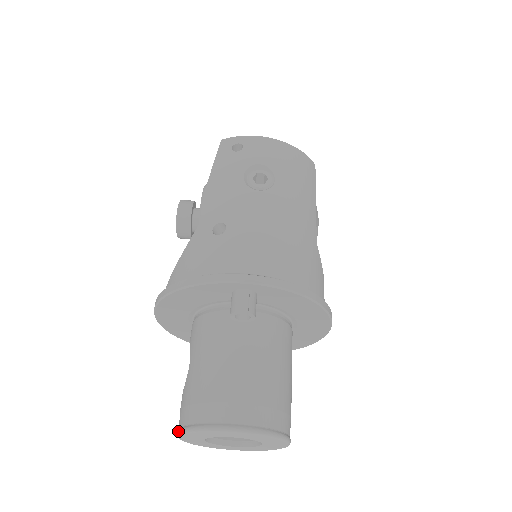
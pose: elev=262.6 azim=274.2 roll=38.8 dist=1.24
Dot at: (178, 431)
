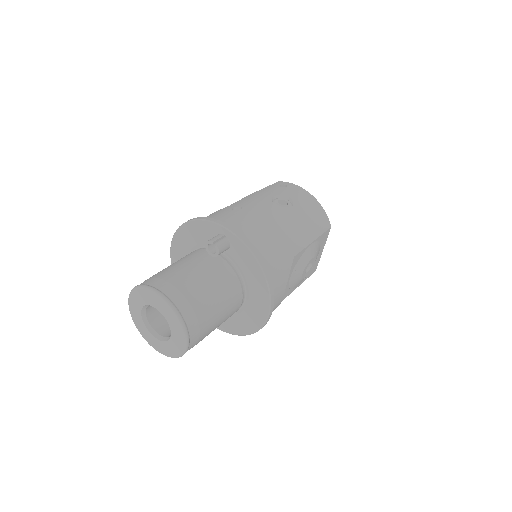
Dot at: (131, 291)
